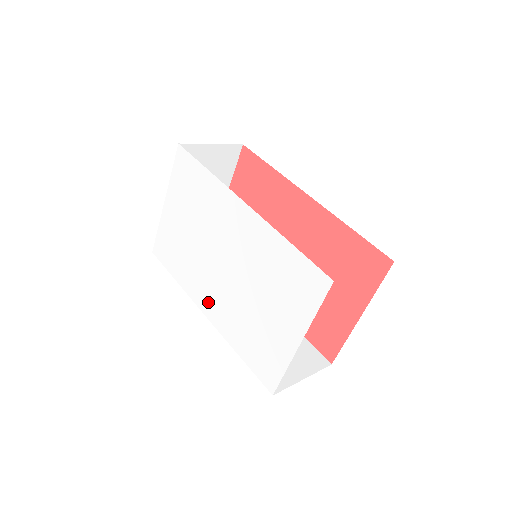
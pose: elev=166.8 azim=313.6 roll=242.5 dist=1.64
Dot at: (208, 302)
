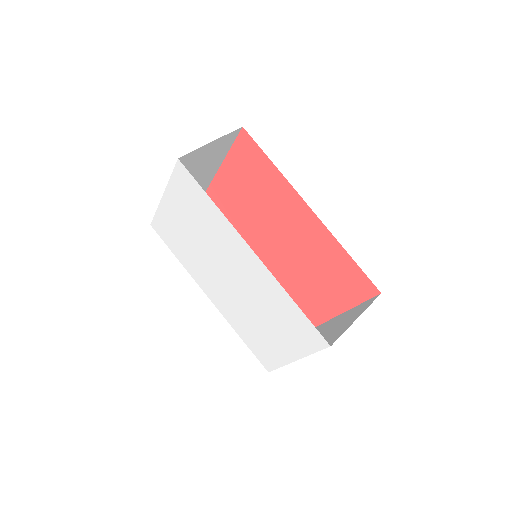
Dot at: (212, 292)
